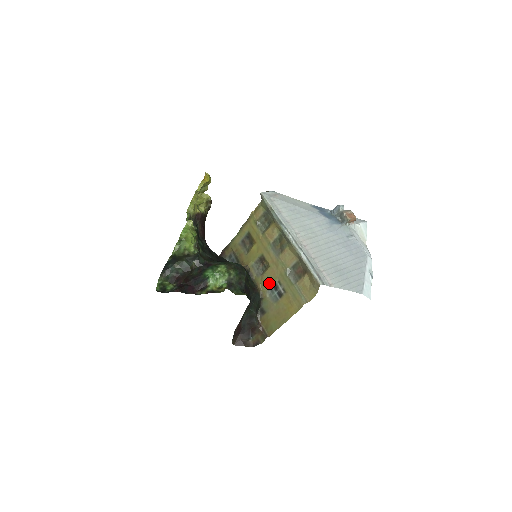
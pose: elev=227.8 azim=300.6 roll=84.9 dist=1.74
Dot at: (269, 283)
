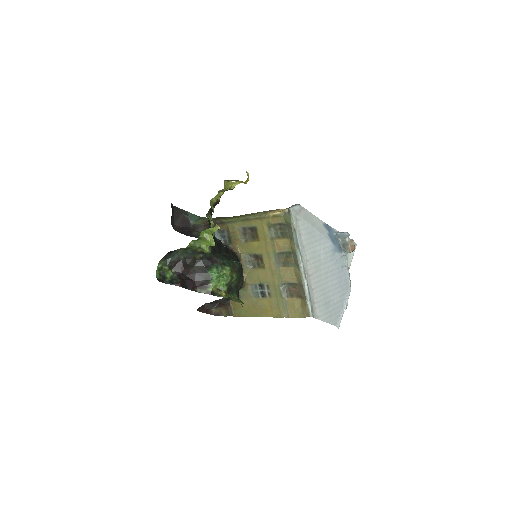
Dot at: (256, 280)
